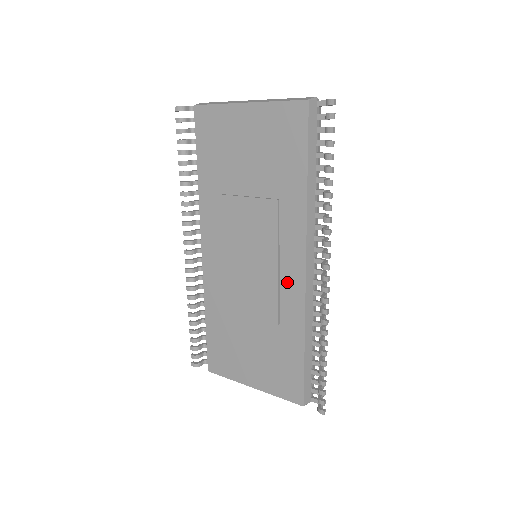
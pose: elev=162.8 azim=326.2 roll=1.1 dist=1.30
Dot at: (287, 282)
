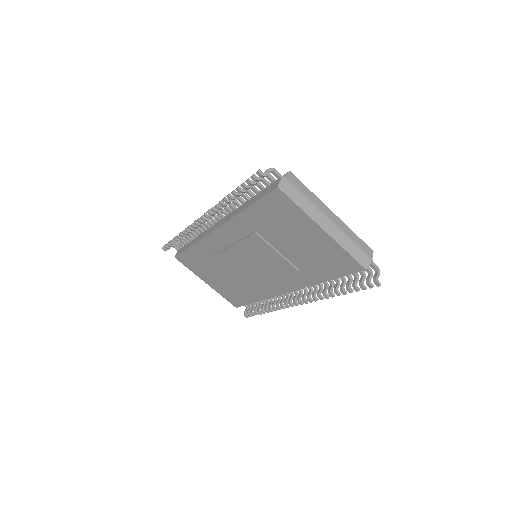
Dot at: (270, 286)
